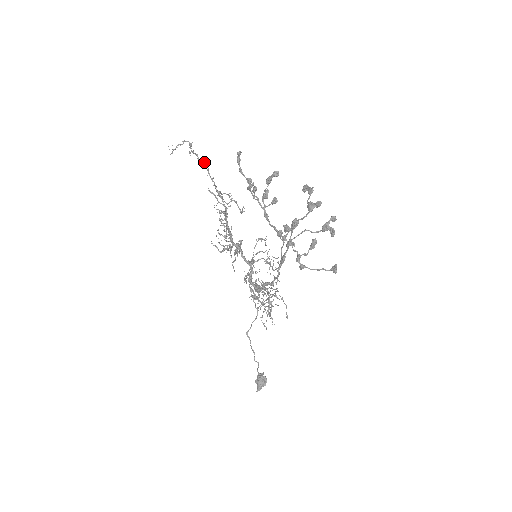
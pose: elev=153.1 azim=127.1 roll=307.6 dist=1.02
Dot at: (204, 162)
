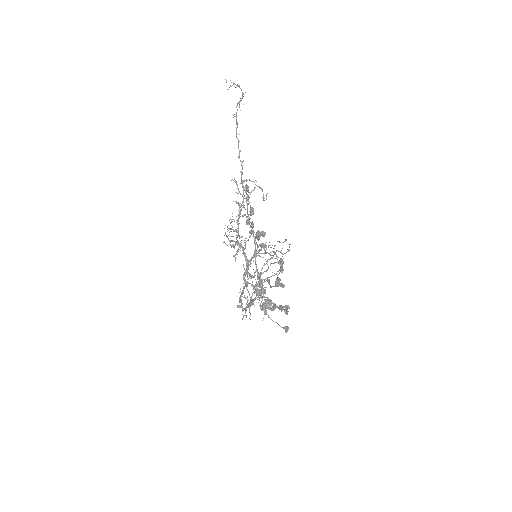
Dot at: (238, 142)
